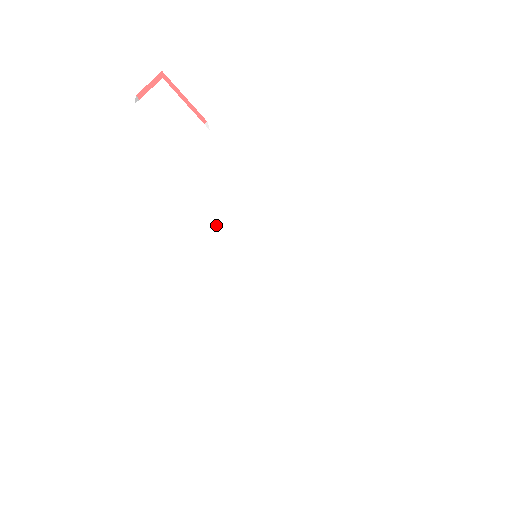
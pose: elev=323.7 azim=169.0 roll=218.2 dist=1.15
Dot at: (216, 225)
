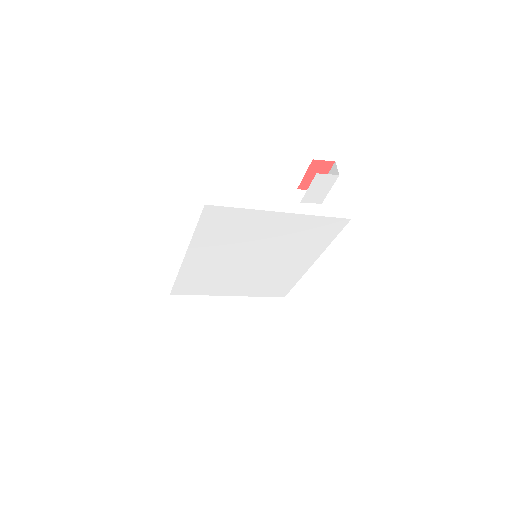
Dot at: (263, 234)
